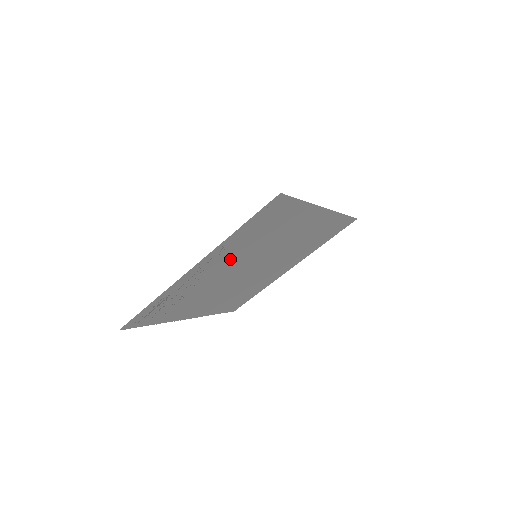
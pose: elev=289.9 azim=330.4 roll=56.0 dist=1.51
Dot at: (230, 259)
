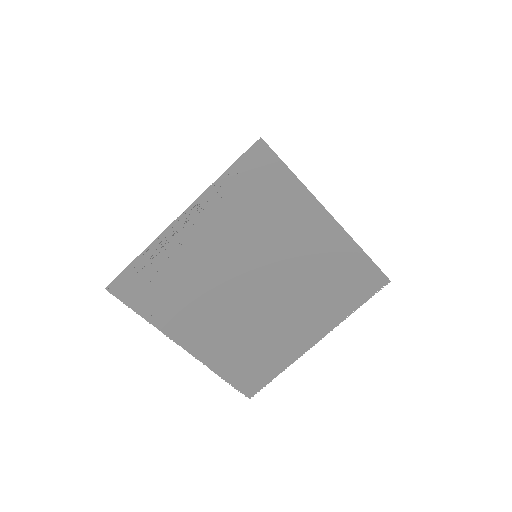
Dot at: (223, 235)
